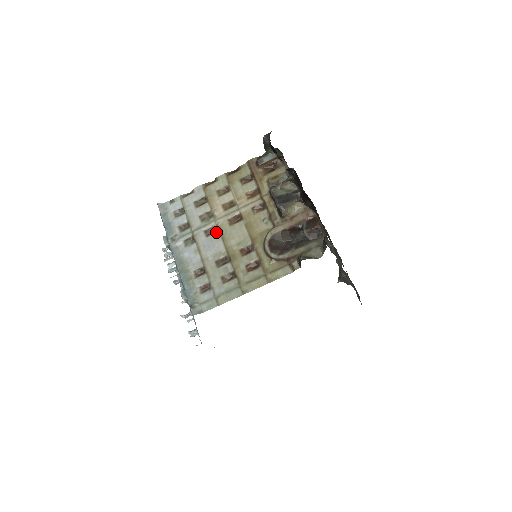
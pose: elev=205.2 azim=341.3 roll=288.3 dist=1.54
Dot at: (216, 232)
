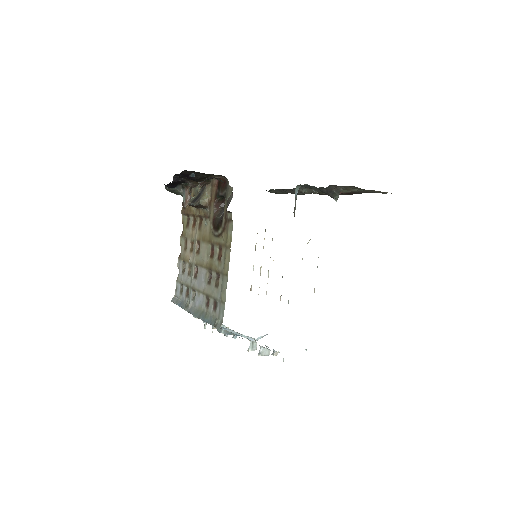
Dot at: (198, 269)
